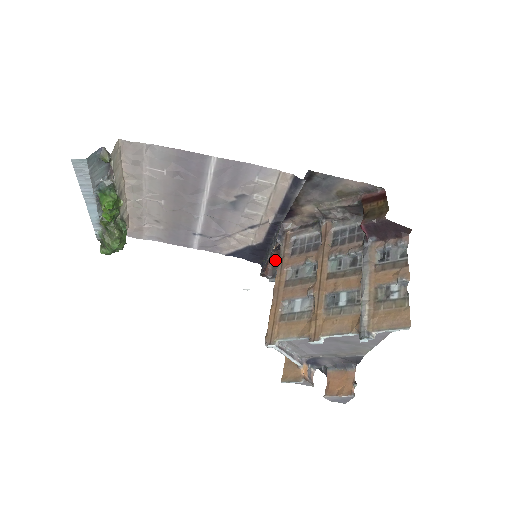
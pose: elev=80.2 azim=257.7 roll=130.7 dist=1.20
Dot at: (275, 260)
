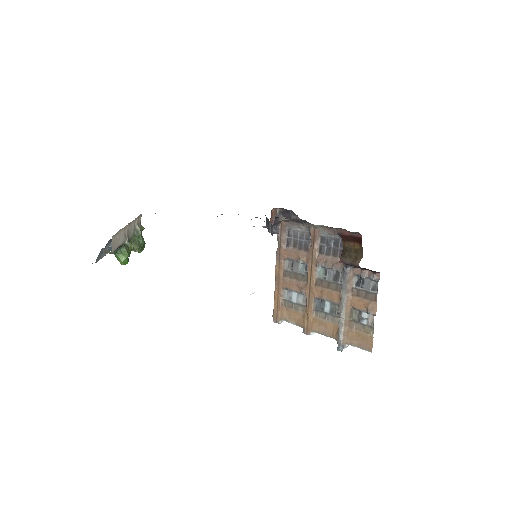
Dot at: (277, 209)
